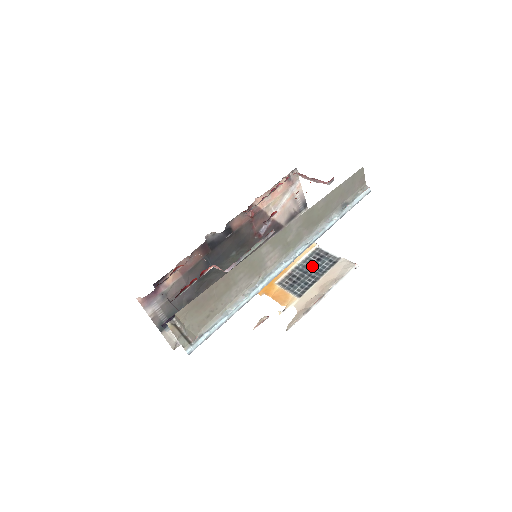
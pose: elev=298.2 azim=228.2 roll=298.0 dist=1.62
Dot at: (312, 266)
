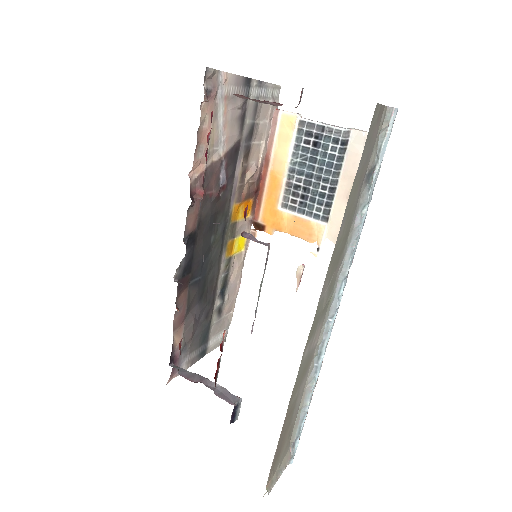
Dot at: (313, 161)
